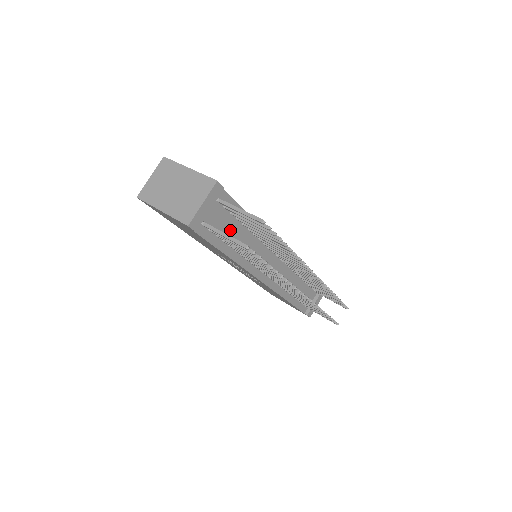
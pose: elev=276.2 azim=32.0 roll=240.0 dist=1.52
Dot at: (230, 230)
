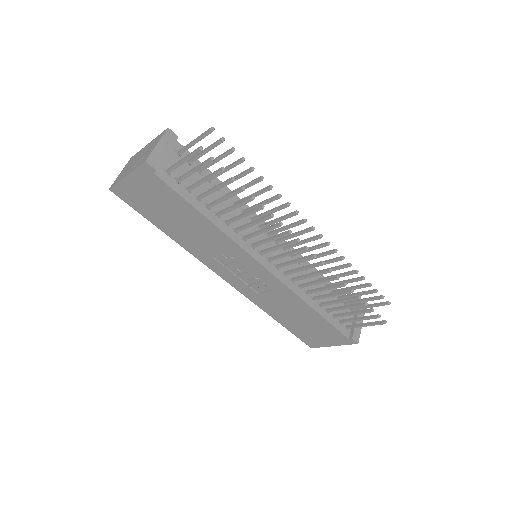
Dot at: (201, 190)
